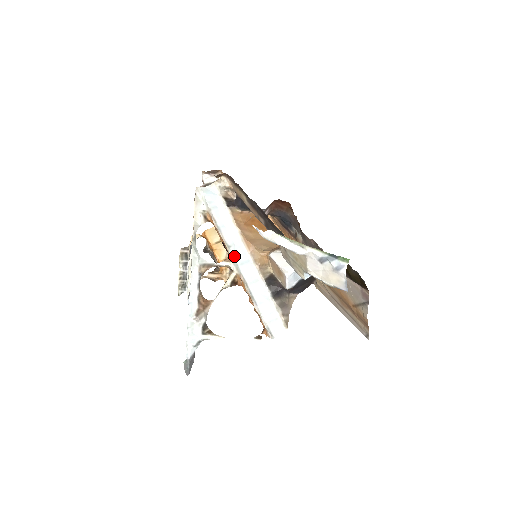
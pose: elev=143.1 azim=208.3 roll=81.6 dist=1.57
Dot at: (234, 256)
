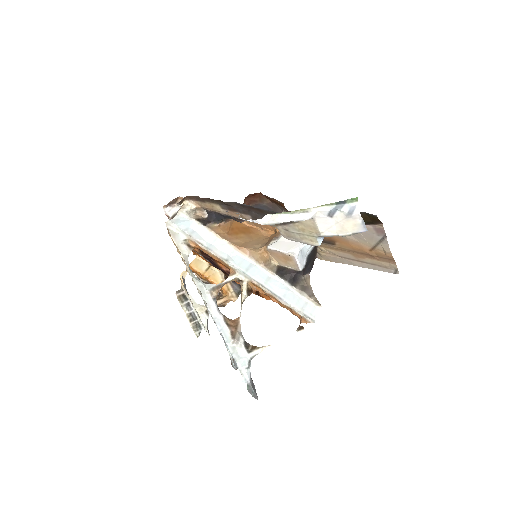
Dot at: (236, 266)
